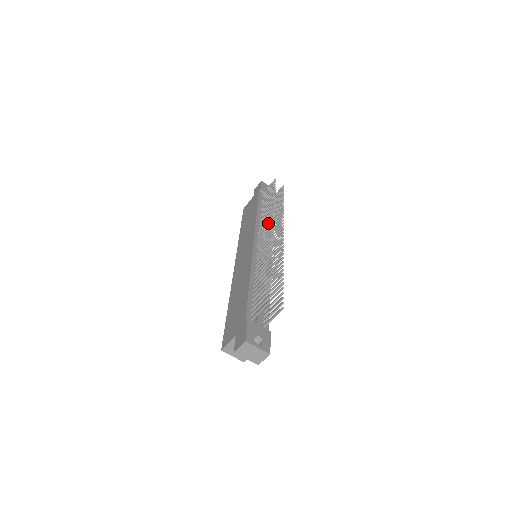
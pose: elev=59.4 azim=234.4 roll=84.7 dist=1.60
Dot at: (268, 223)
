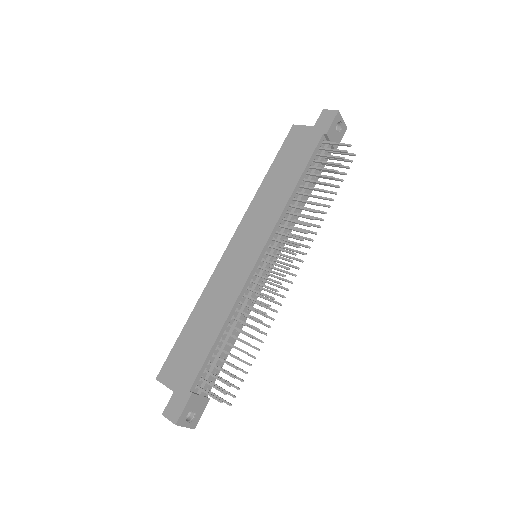
Dot at: (293, 238)
